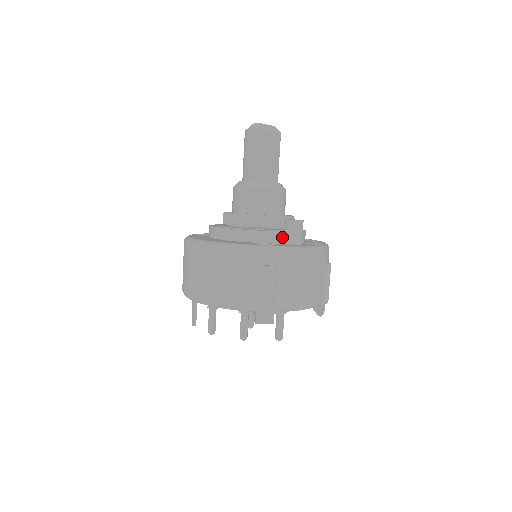
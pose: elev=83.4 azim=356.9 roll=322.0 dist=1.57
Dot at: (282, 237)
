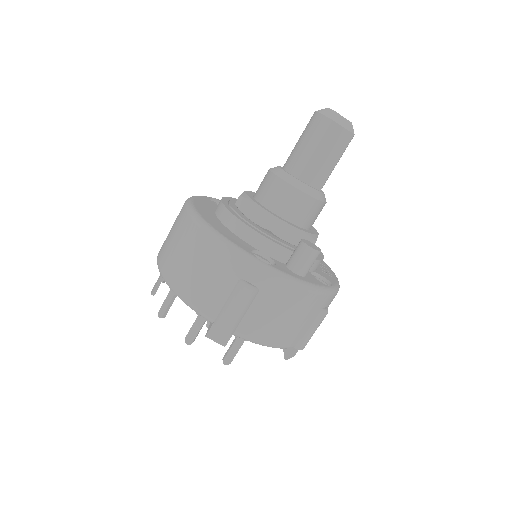
Dot at: (288, 256)
